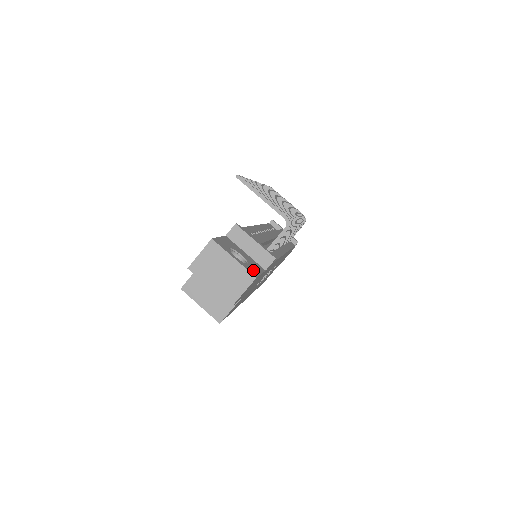
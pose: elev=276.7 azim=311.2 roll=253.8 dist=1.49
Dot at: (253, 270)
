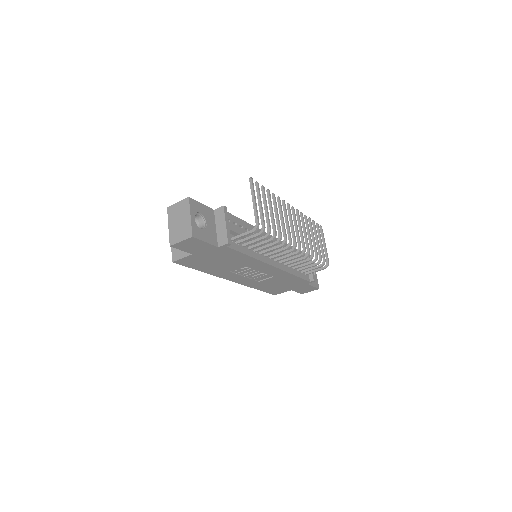
Dot at: (199, 234)
